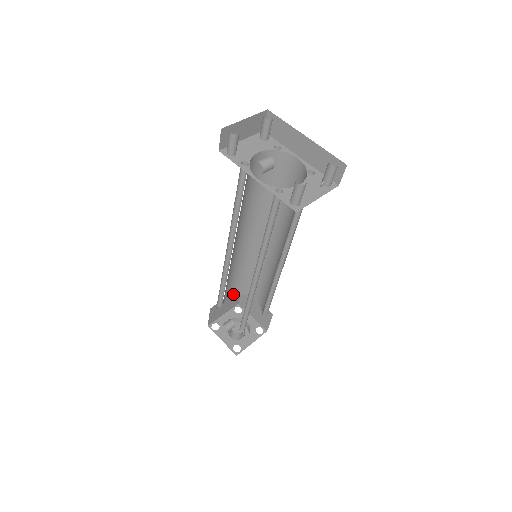
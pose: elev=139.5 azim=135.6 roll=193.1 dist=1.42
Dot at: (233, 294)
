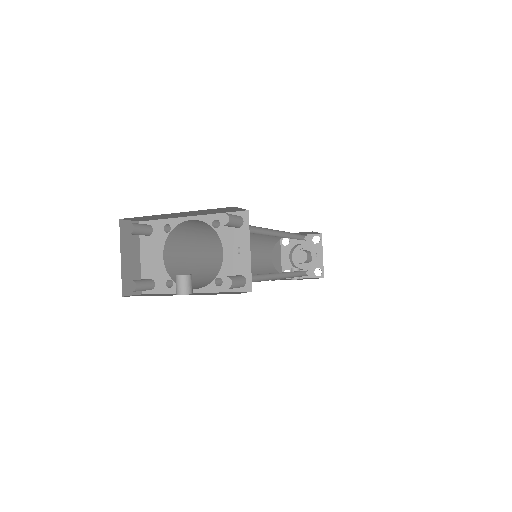
Dot at: (271, 252)
